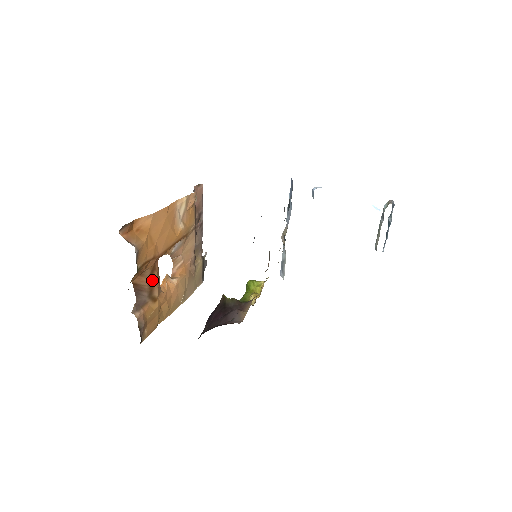
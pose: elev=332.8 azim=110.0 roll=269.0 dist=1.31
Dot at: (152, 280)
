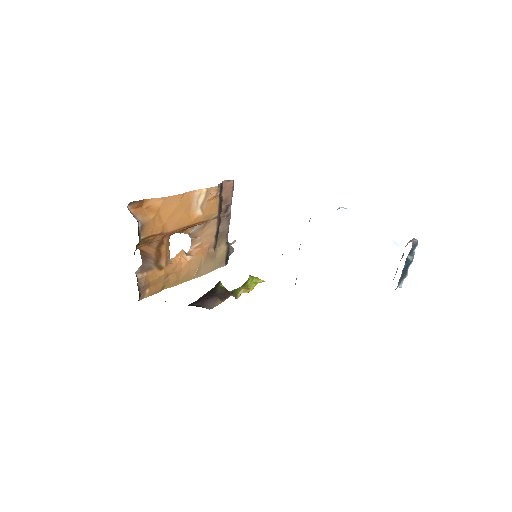
Dot at: (160, 251)
